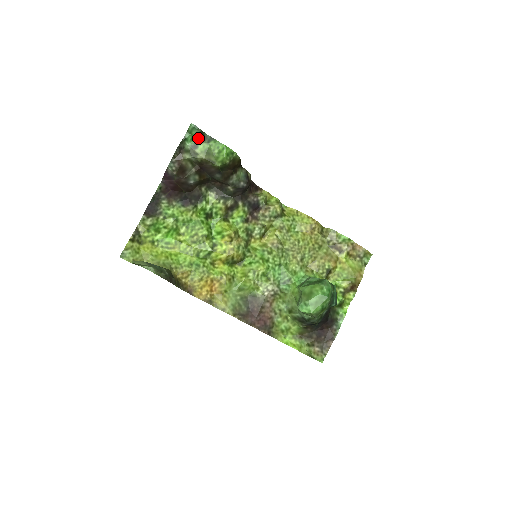
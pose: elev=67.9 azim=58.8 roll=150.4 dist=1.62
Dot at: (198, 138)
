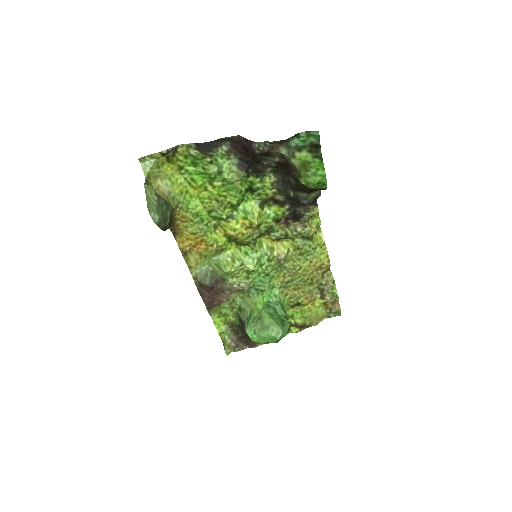
Dot at: (310, 145)
